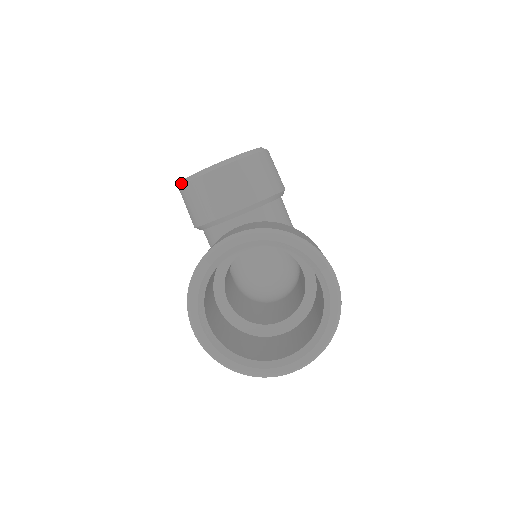
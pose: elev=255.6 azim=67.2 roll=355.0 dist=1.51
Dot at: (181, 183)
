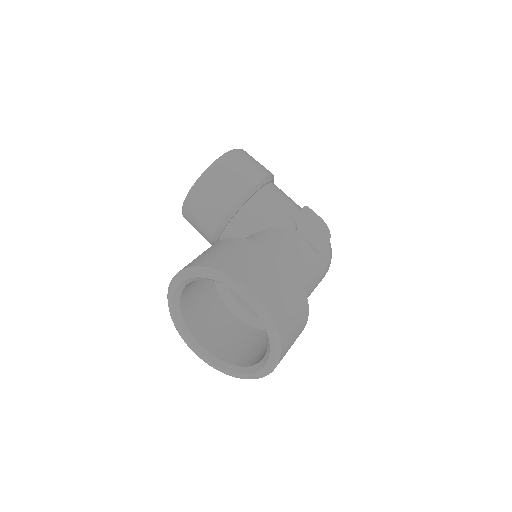
Dot at: occluded
